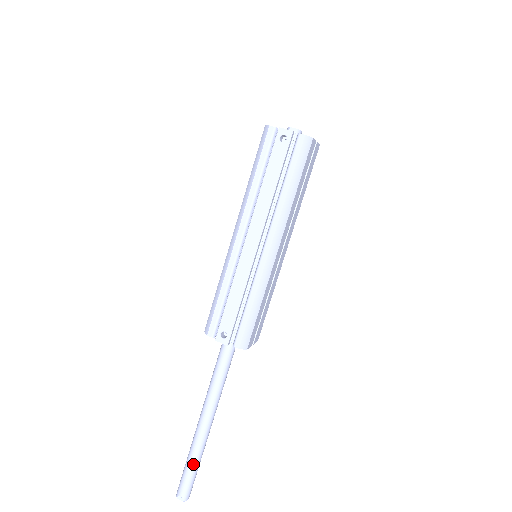
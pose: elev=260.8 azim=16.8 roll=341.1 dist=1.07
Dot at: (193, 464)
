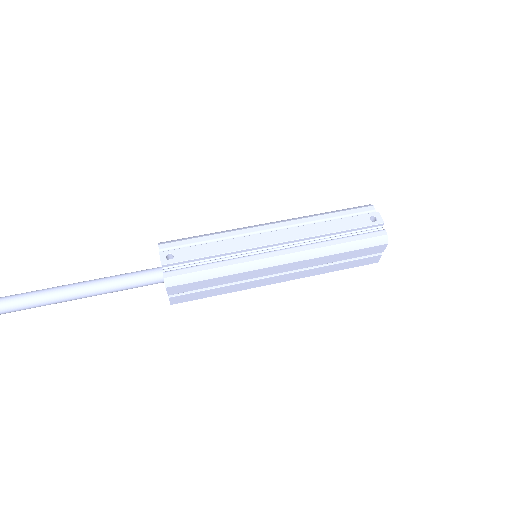
Dot at: out of frame
